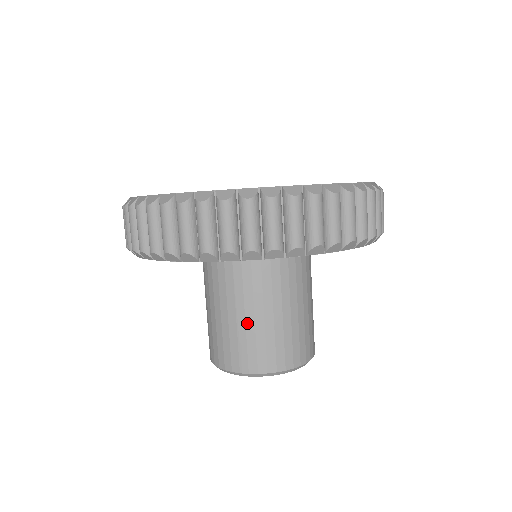
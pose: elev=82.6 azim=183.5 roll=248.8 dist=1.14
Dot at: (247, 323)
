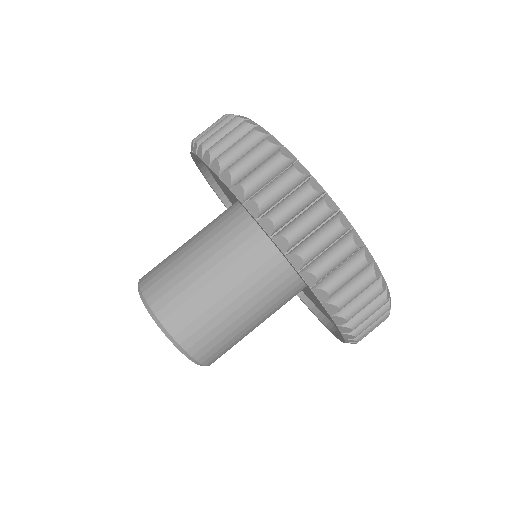
Dot at: (193, 273)
